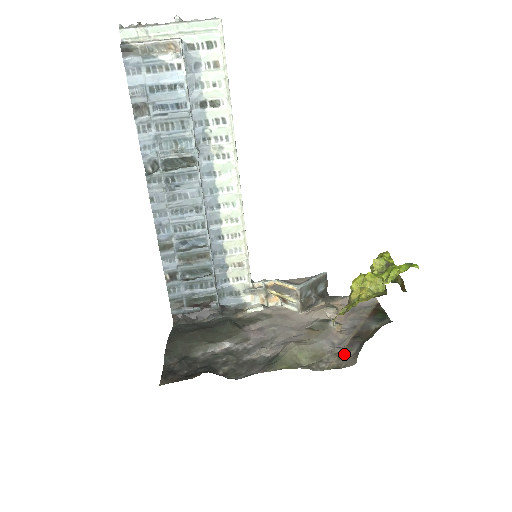
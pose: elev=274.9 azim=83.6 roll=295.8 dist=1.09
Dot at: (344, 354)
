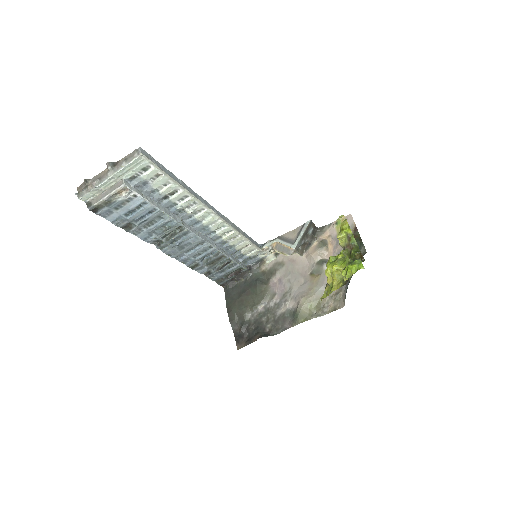
Dot at: (337, 295)
